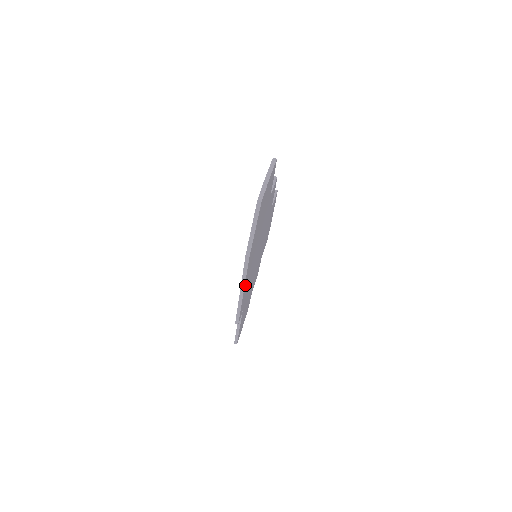
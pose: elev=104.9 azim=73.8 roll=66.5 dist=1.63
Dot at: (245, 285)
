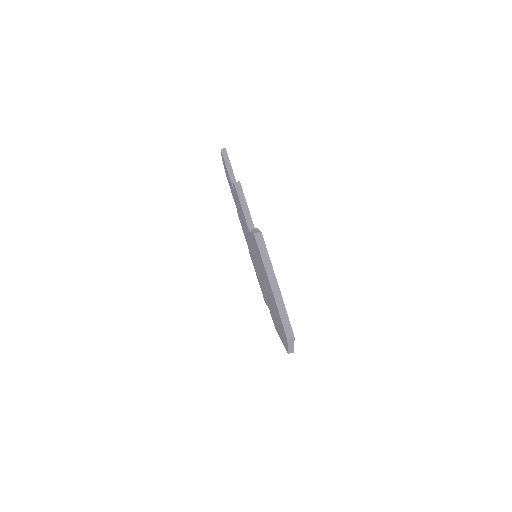
Dot at: occluded
